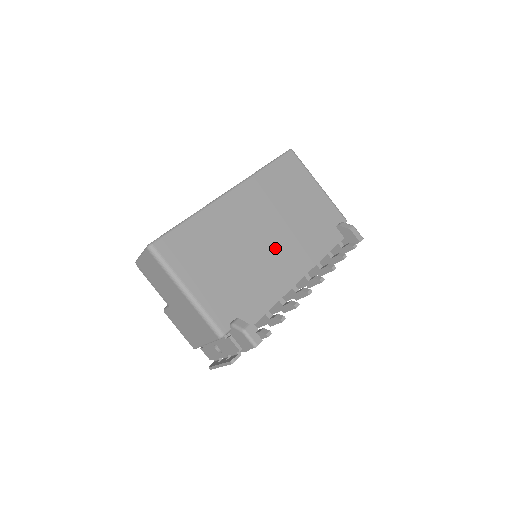
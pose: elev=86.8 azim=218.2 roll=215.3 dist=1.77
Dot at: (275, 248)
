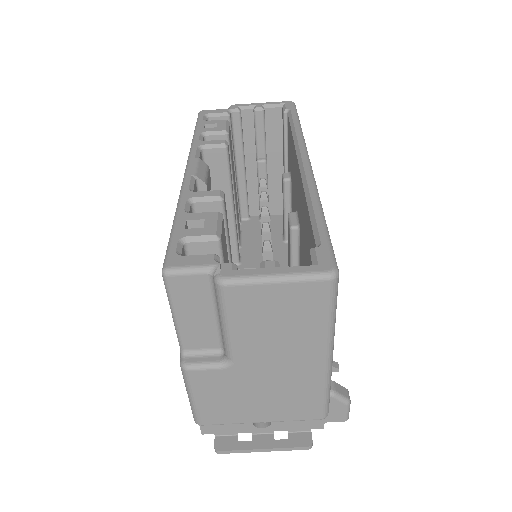
Dot at: occluded
